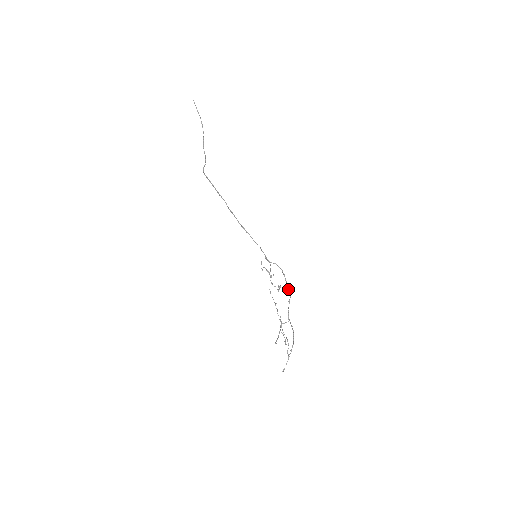
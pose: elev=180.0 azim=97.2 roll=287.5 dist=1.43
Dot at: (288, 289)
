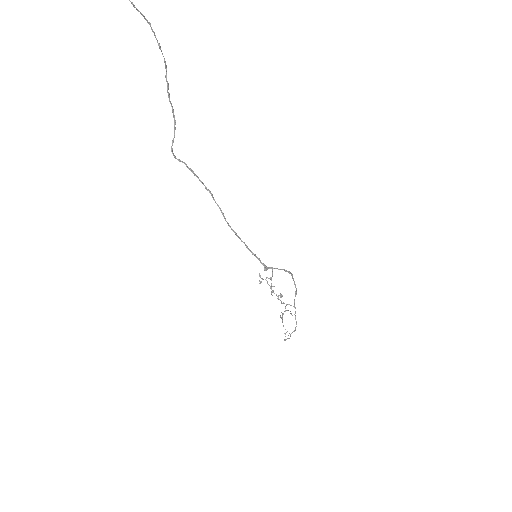
Dot at: occluded
